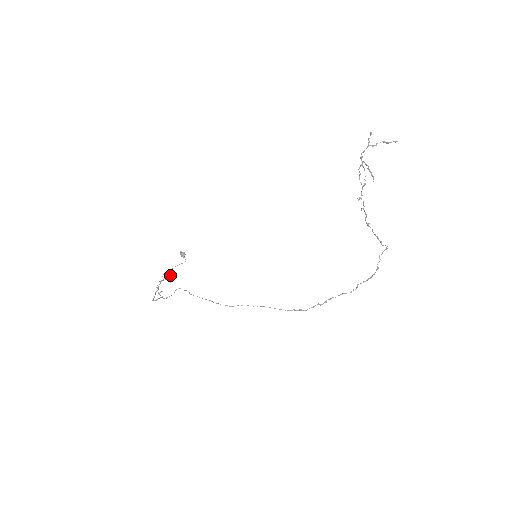
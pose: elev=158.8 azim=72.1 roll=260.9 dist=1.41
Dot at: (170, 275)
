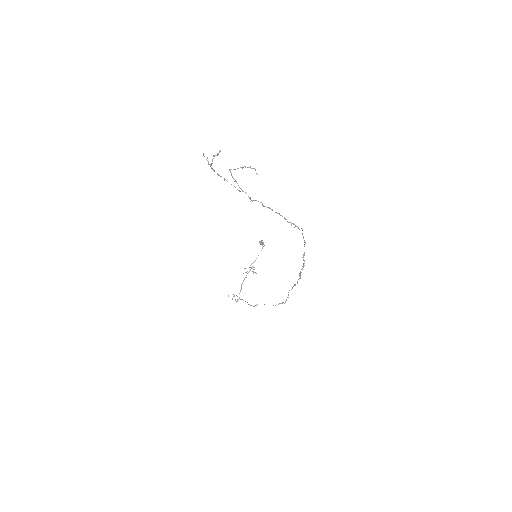
Dot at: occluded
